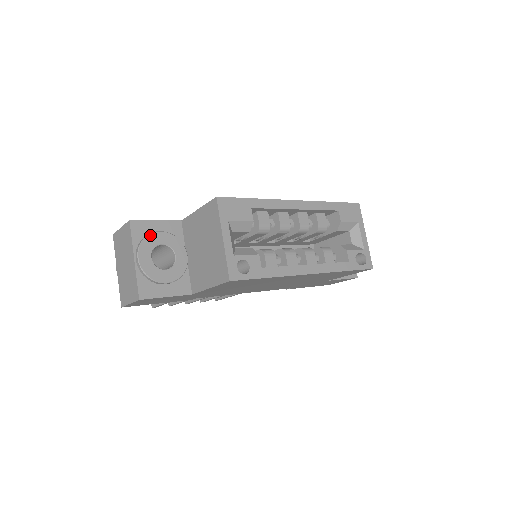
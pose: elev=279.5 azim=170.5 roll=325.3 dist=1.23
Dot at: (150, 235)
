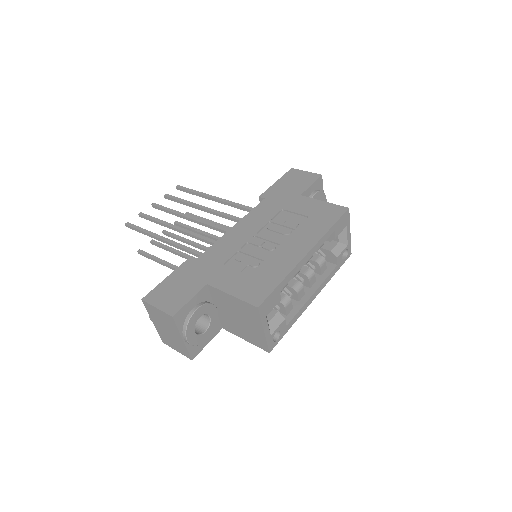
Dot at: (191, 318)
